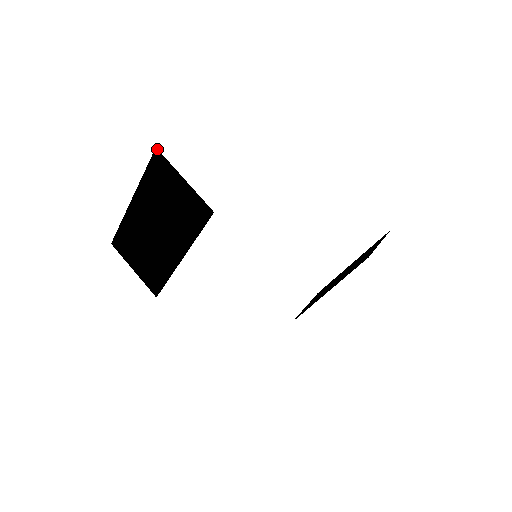
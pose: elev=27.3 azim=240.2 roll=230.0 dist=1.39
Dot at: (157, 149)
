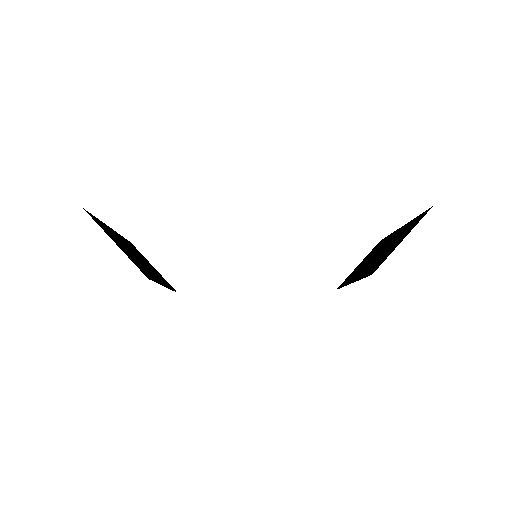
Dot at: (84, 209)
